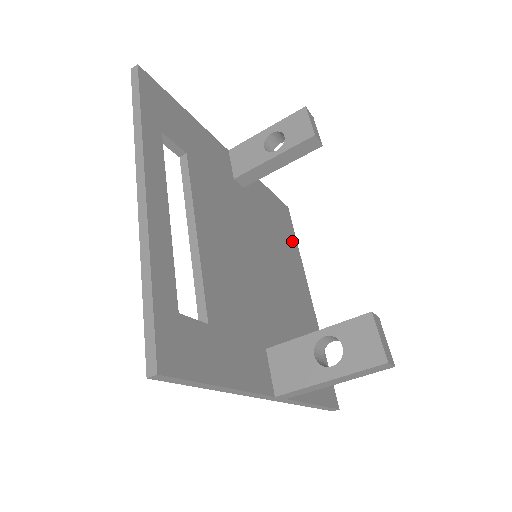
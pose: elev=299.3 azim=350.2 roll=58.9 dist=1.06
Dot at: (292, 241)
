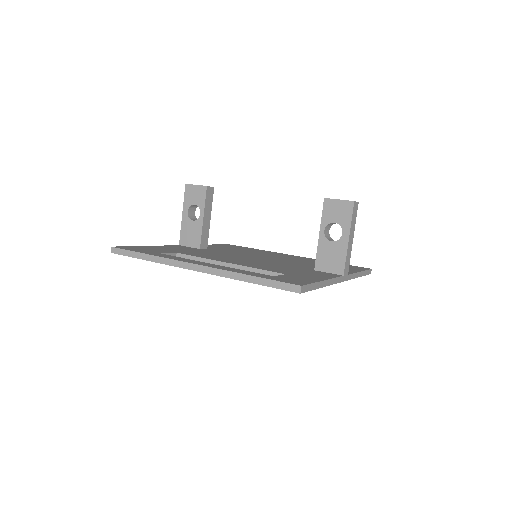
Dot at: occluded
